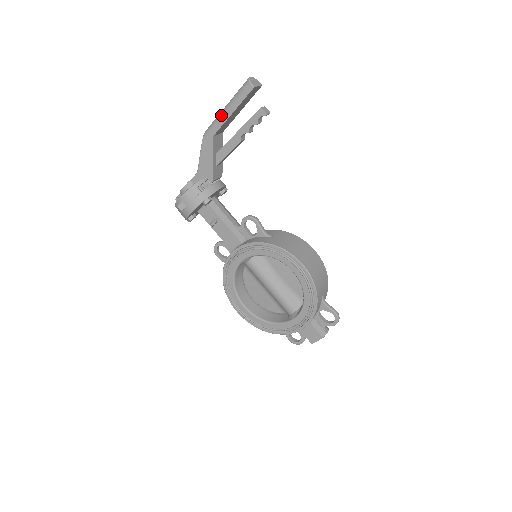
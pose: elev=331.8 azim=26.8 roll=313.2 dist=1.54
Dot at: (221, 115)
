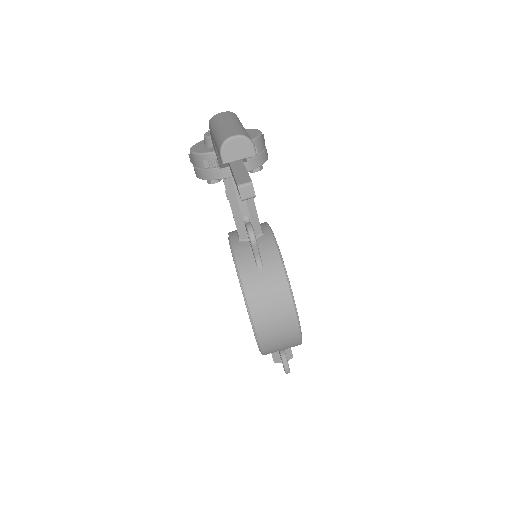
Dot at: (213, 130)
